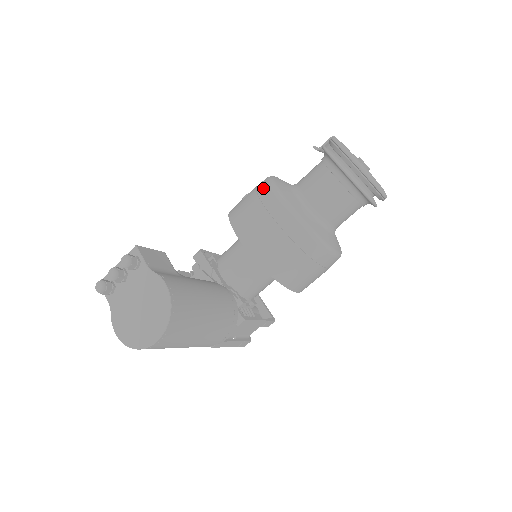
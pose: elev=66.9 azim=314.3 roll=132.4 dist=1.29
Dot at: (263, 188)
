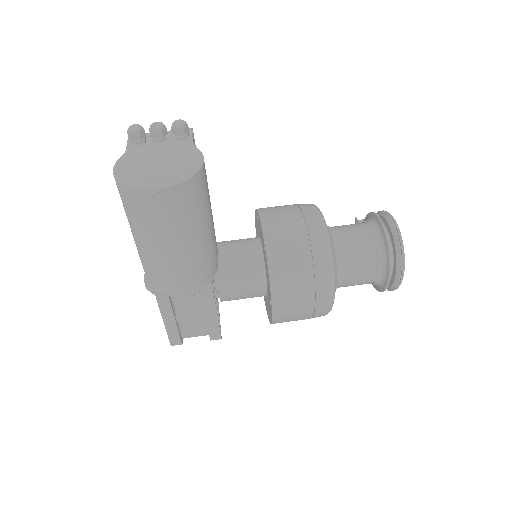
Dot at: occluded
